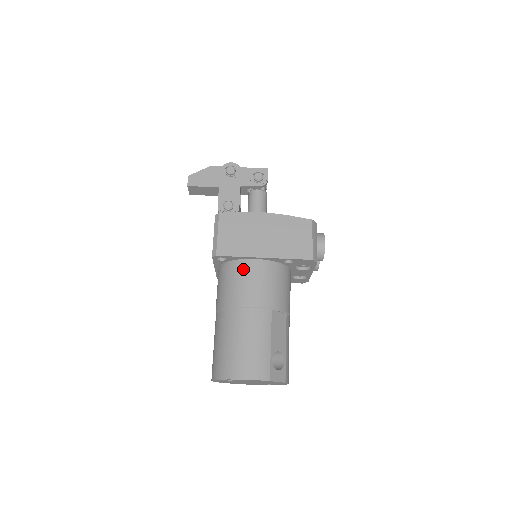
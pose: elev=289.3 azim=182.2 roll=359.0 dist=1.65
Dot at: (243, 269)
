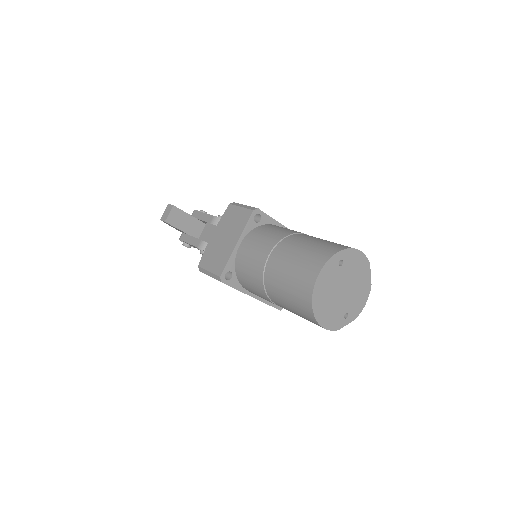
Dot at: occluded
